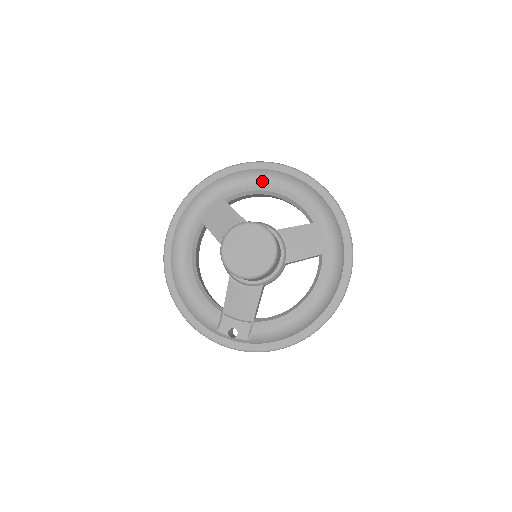
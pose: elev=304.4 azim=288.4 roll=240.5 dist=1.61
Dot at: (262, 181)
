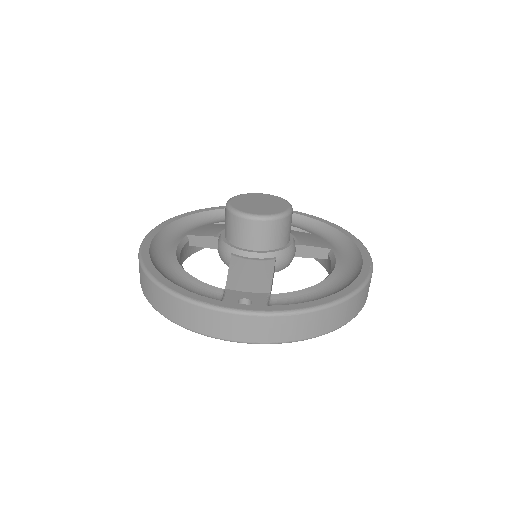
Dot at: occluded
